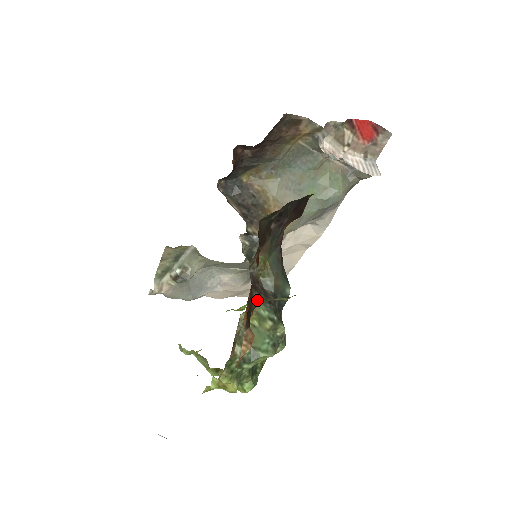
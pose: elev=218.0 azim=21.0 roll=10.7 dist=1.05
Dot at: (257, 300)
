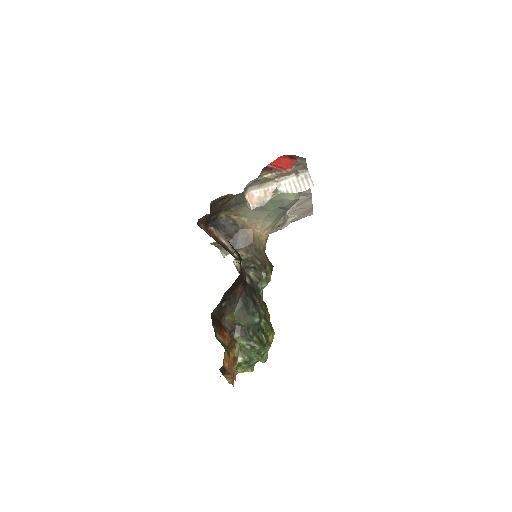
Dot at: (237, 337)
